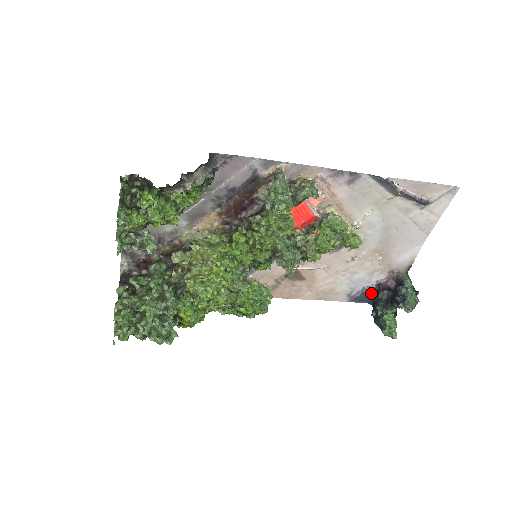
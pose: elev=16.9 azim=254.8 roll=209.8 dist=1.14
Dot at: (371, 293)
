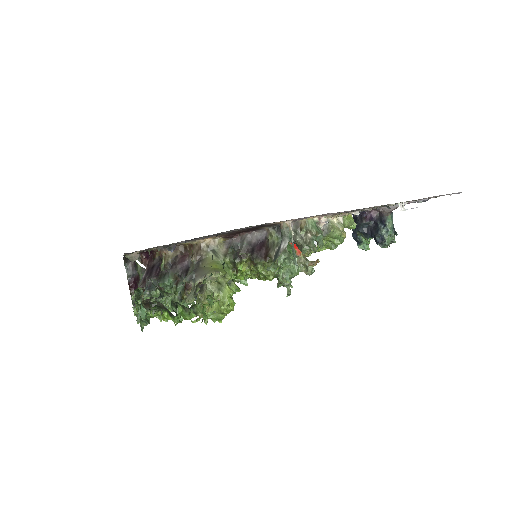
Dot at: occluded
